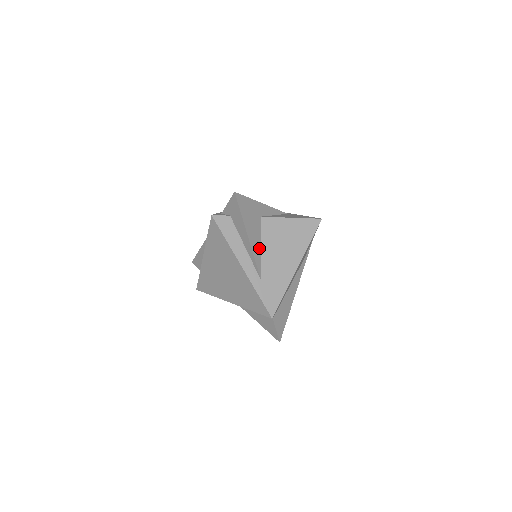
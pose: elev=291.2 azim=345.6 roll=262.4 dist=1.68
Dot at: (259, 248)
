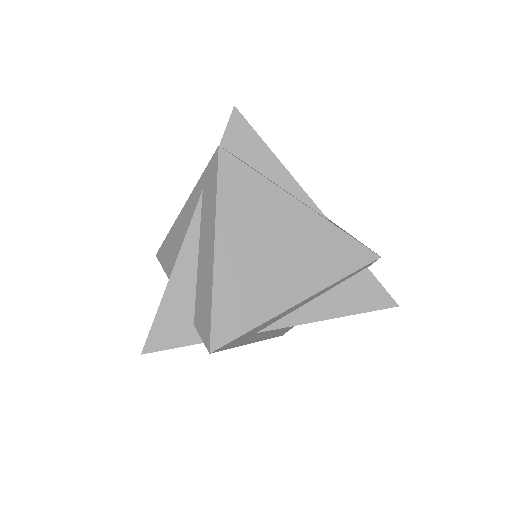
Dot at: occluded
